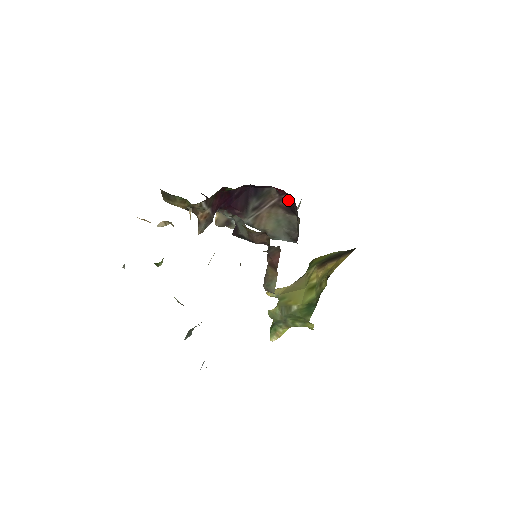
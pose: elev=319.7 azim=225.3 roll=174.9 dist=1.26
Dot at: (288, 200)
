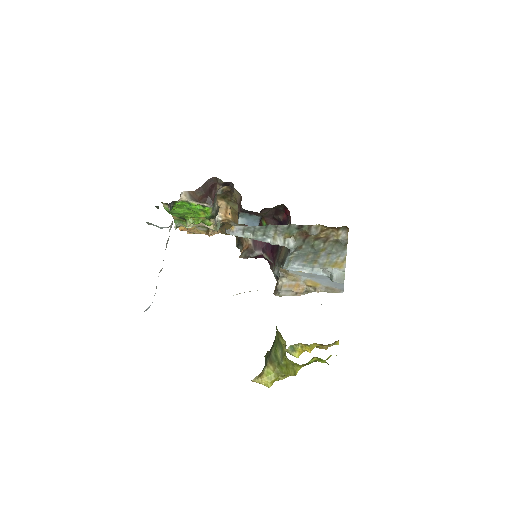
Dot at: (289, 216)
